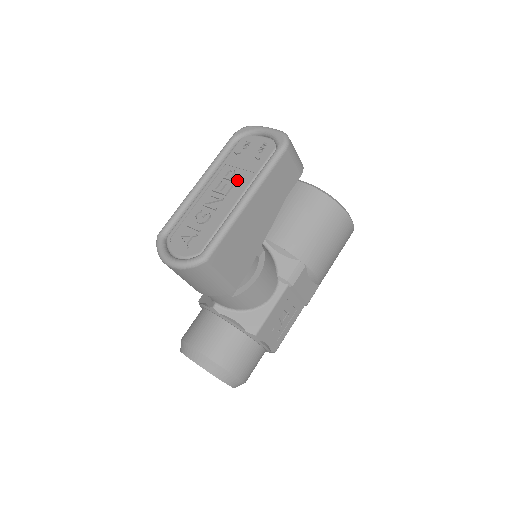
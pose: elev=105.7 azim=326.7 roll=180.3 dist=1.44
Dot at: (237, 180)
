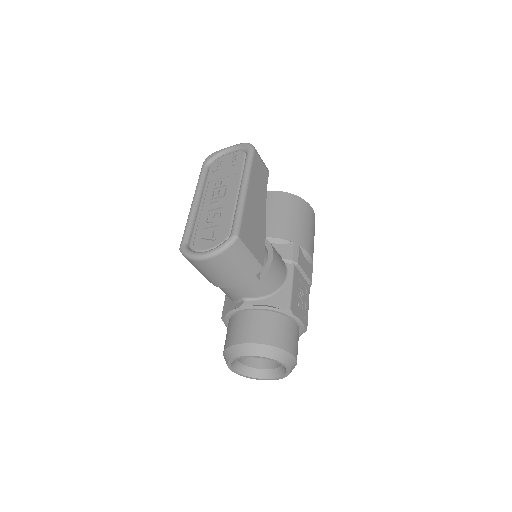
Dot at: (227, 184)
